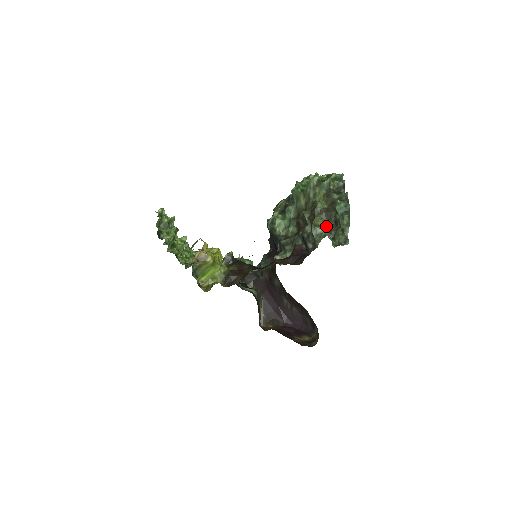
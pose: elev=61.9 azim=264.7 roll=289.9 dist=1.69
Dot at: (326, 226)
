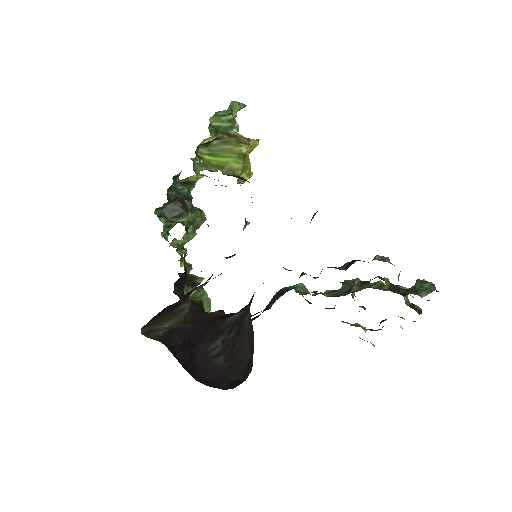
Dot at: occluded
